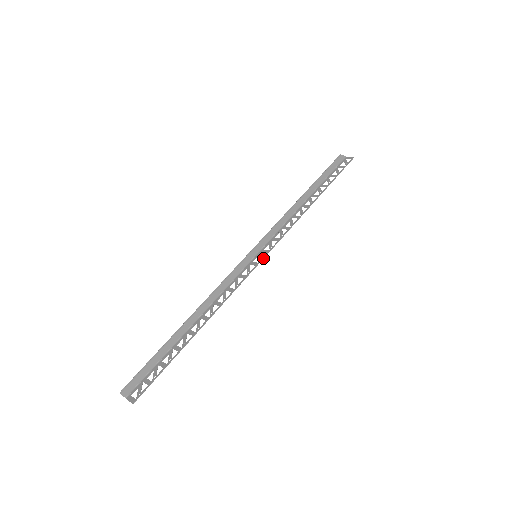
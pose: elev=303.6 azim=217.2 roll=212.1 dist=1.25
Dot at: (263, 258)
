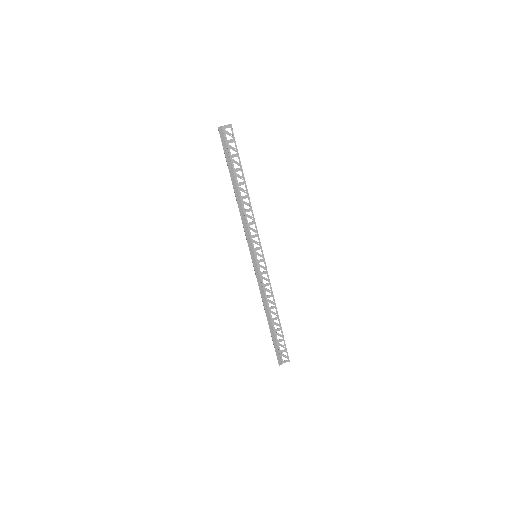
Dot at: (263, 254)
